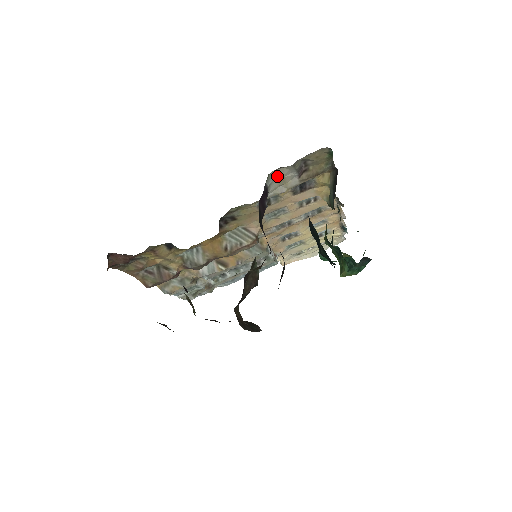
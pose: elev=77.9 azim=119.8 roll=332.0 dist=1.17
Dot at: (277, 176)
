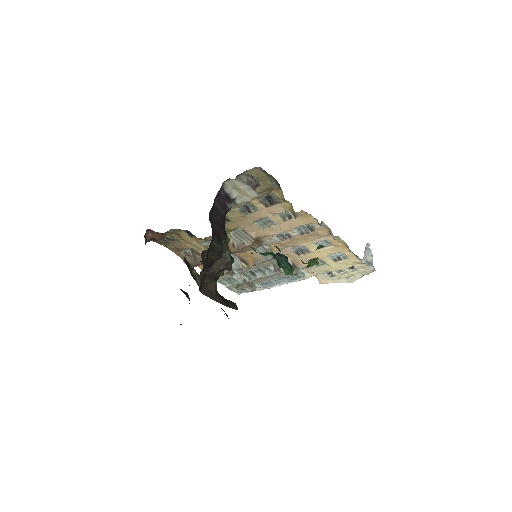
Dot at: (233, 186)
